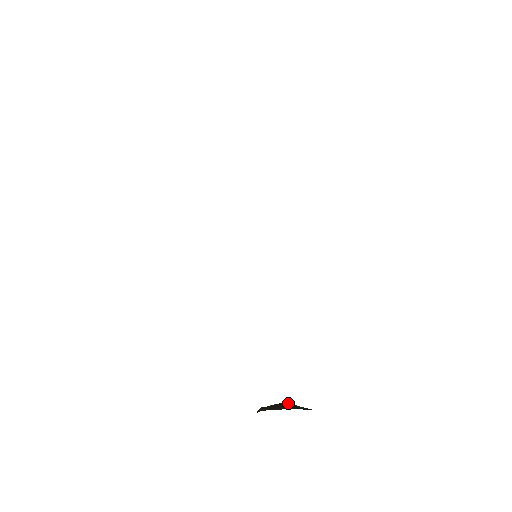
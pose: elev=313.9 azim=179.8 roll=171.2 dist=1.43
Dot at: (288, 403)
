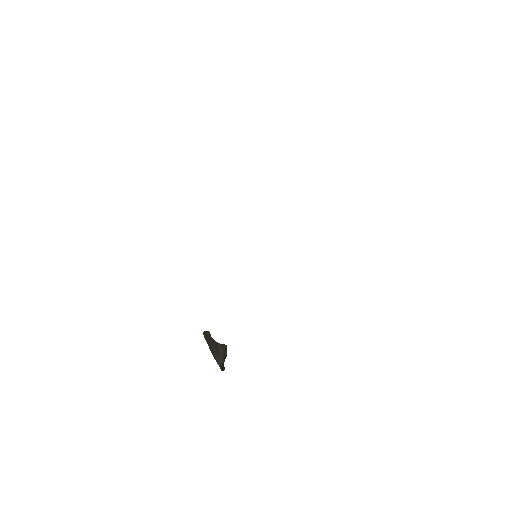
Dot at: (222, 348)
